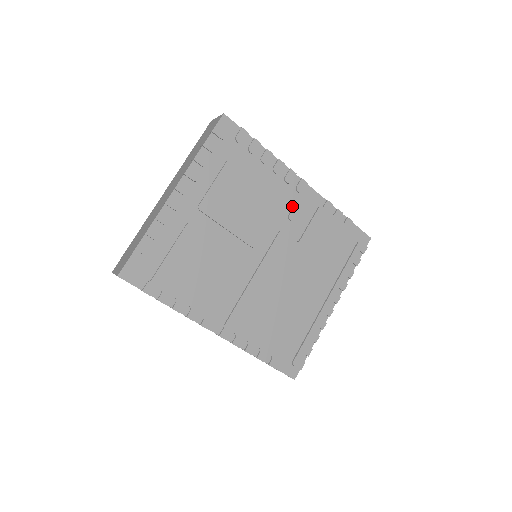
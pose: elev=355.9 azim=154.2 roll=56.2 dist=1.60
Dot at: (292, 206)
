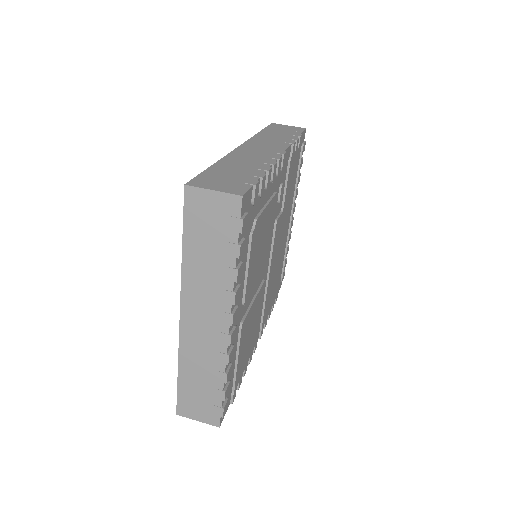
Dot at: (278, 189)
